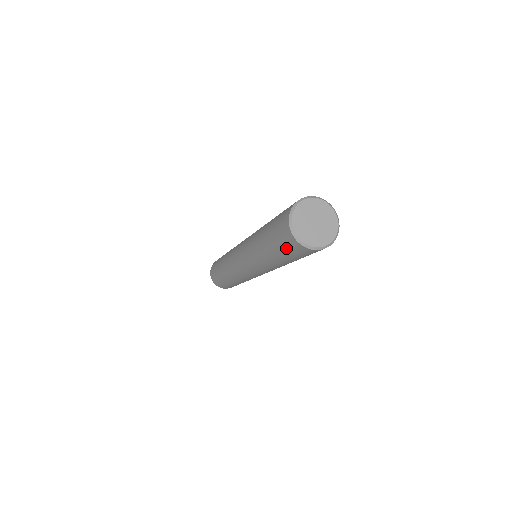
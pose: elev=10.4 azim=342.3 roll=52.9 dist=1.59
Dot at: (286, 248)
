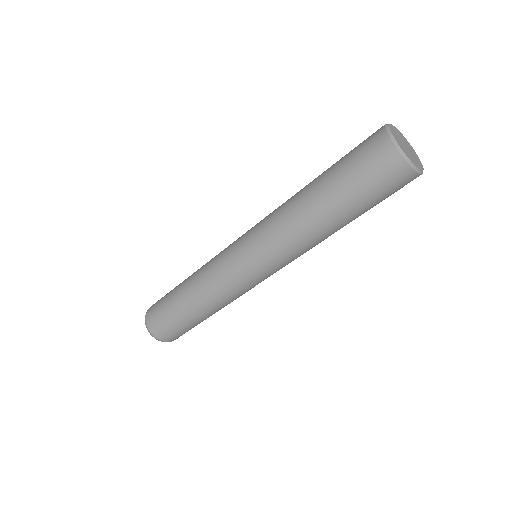
Dot at: (357, 154)
